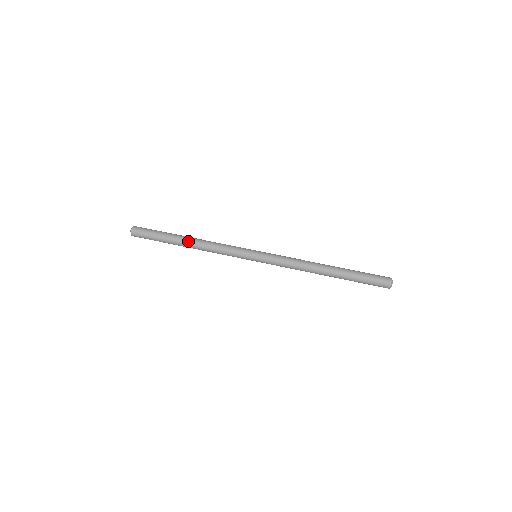
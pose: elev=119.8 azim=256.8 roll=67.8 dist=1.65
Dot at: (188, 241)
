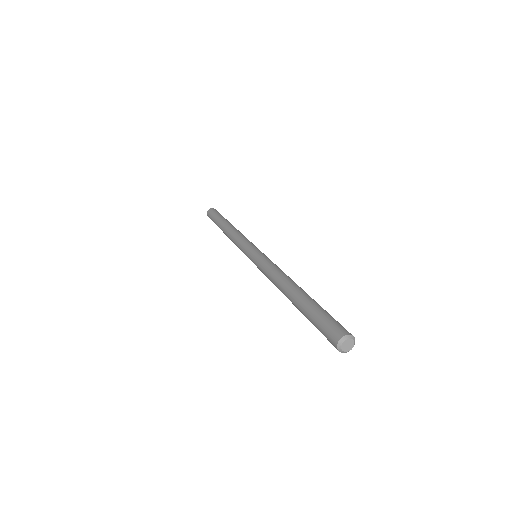
Dot at: (225, 226)
